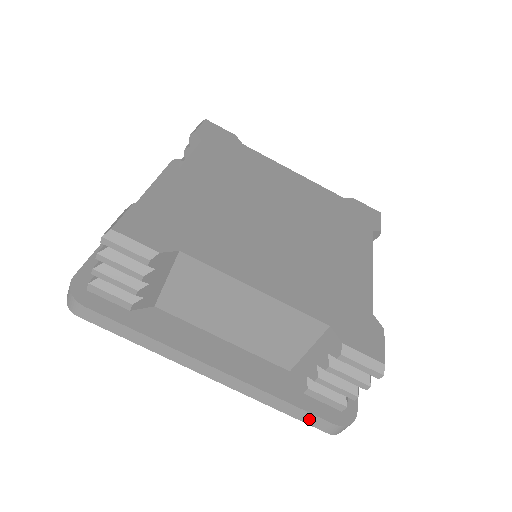
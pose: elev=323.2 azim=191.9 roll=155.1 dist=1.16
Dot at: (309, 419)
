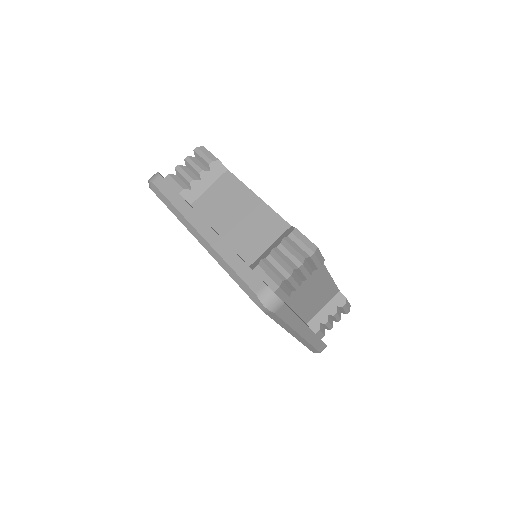
Dot at: (320, 347)
